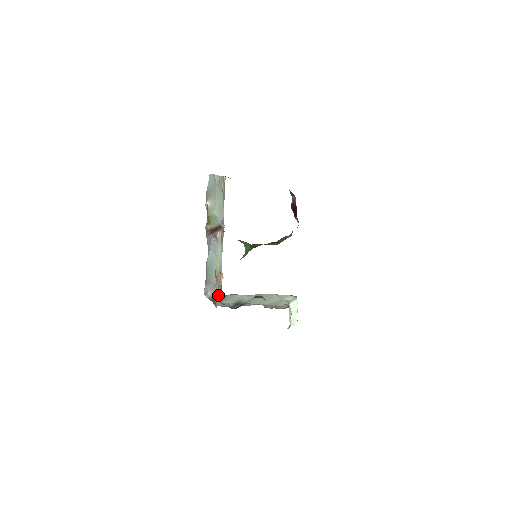
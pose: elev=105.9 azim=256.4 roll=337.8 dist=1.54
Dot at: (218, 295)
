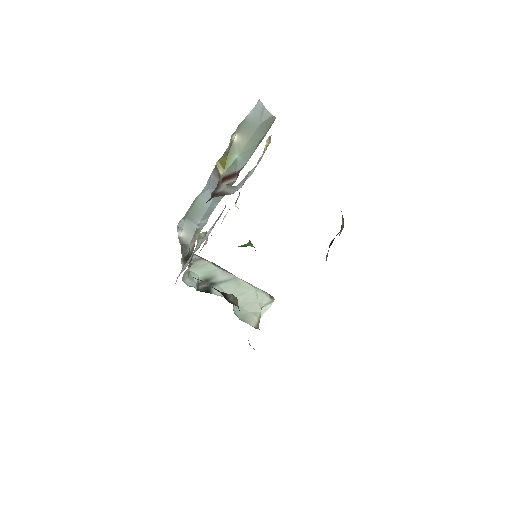
Dot at: occluded
